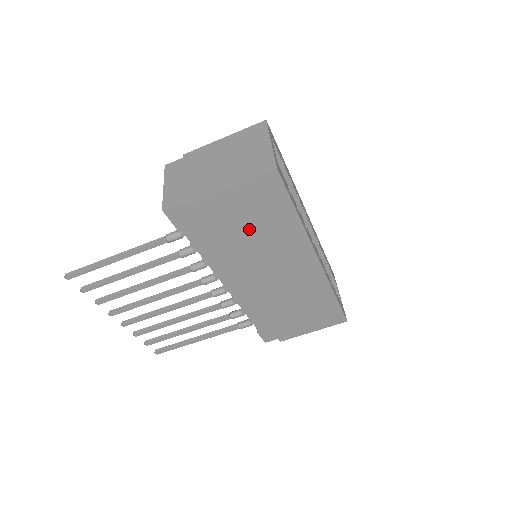
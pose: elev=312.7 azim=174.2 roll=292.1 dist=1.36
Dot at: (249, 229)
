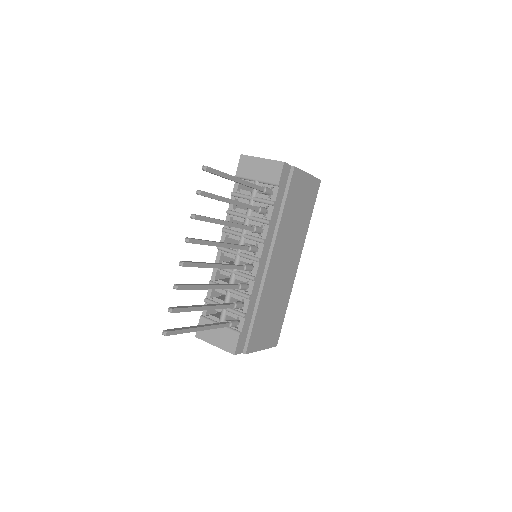
Dot at: (298, 211)
